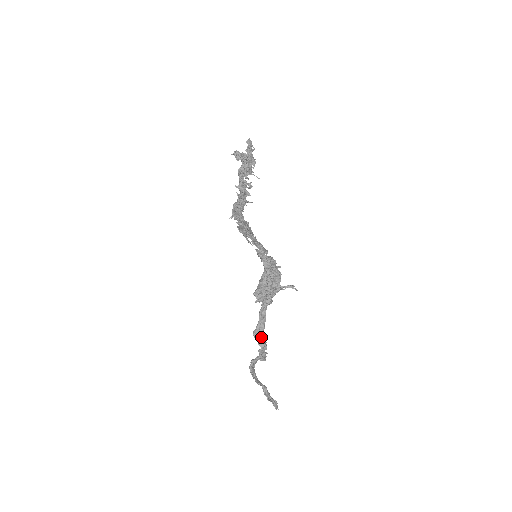
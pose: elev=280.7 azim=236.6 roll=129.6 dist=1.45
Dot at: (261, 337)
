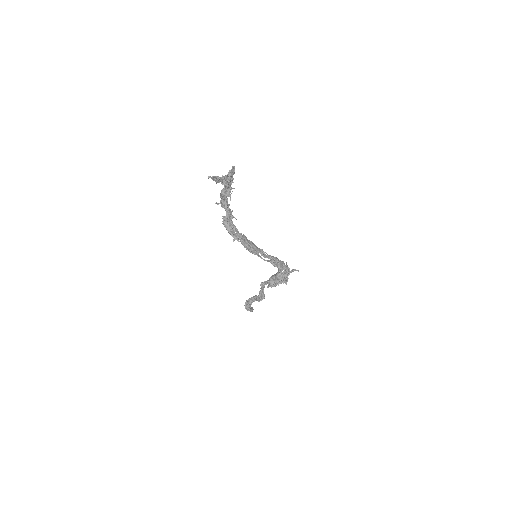
Dot at: (264, 297)
